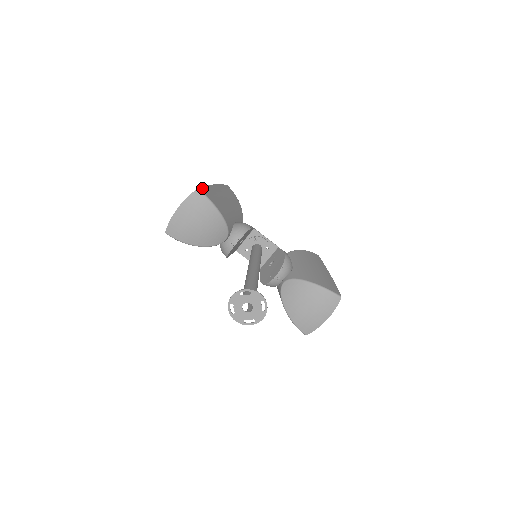
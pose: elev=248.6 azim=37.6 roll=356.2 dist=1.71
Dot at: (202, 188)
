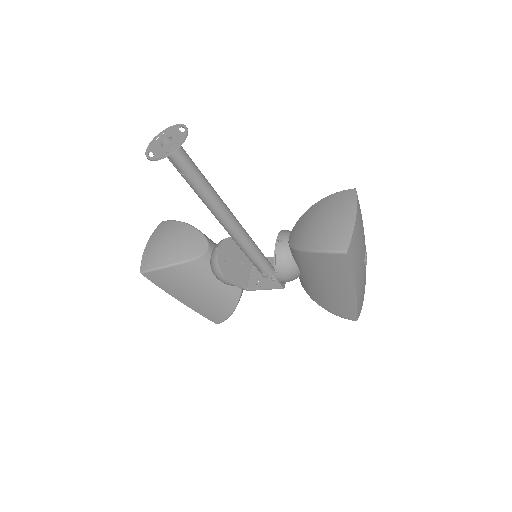
Dot at: occluded
